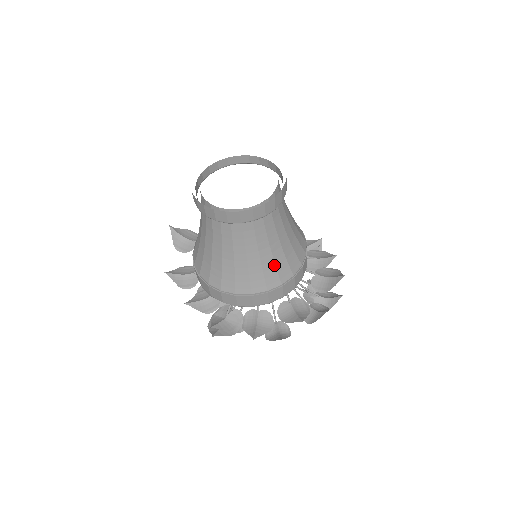
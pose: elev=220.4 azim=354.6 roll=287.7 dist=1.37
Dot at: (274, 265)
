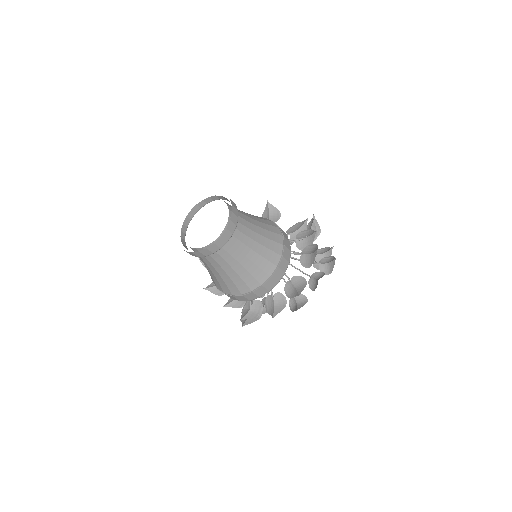
Dot at: (257, 266)
